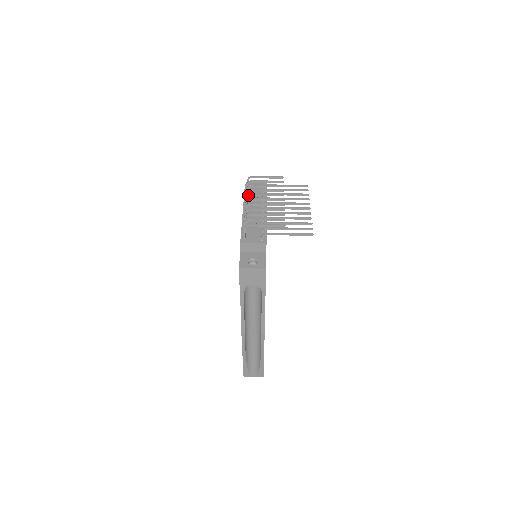
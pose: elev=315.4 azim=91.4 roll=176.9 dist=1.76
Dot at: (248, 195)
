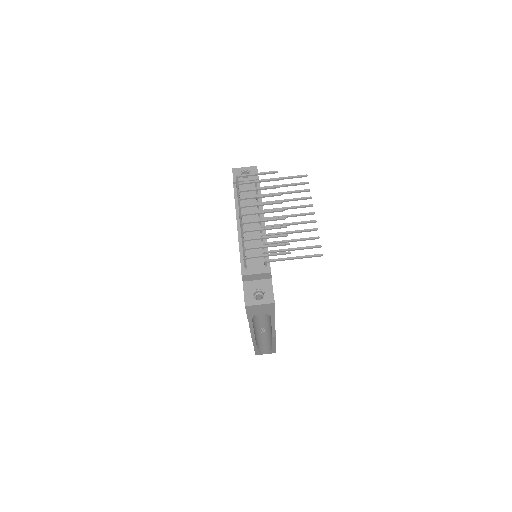
Dot at: (241, 207)
